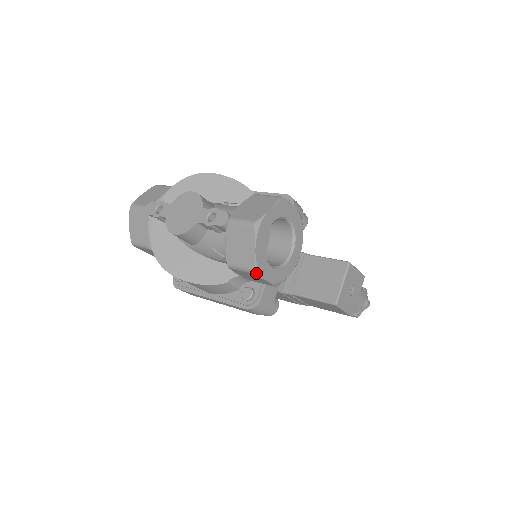
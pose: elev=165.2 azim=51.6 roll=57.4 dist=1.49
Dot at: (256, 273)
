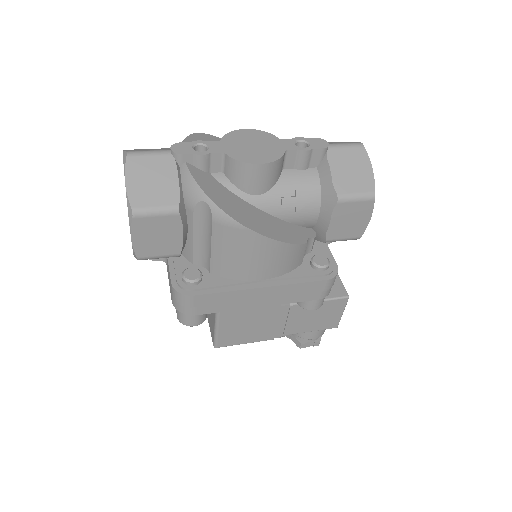
Dot at: (374, 199)
